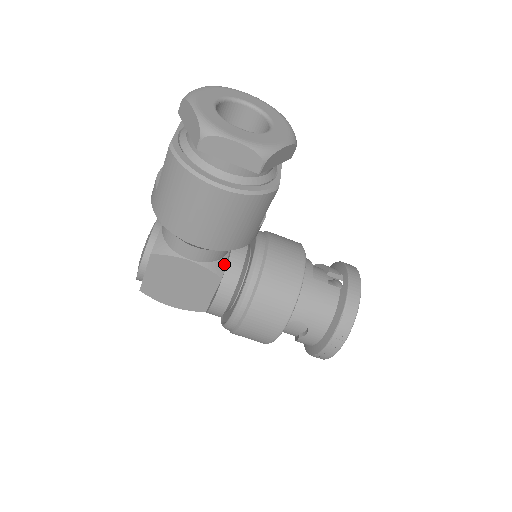
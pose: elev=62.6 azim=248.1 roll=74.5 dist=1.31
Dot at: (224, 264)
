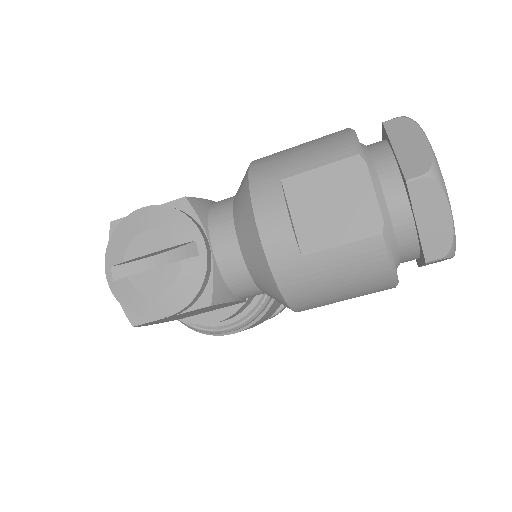
Dot at: occluded
